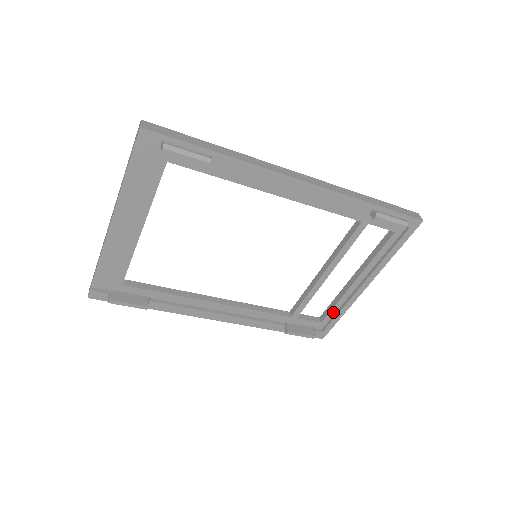
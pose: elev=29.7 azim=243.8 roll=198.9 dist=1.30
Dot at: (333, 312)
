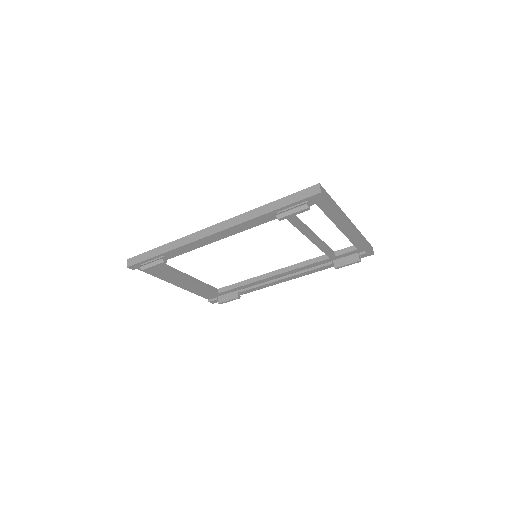
Dot at: (356, 243)
